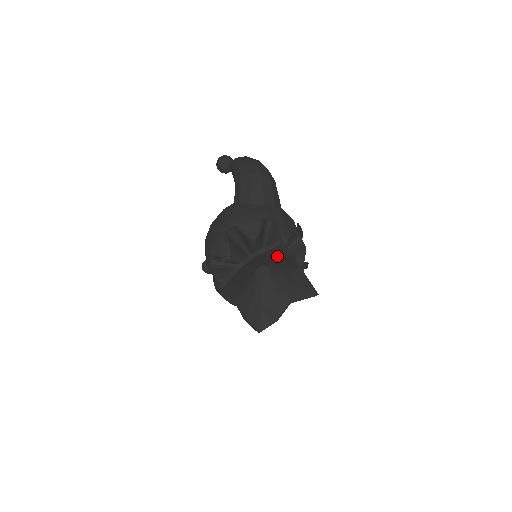
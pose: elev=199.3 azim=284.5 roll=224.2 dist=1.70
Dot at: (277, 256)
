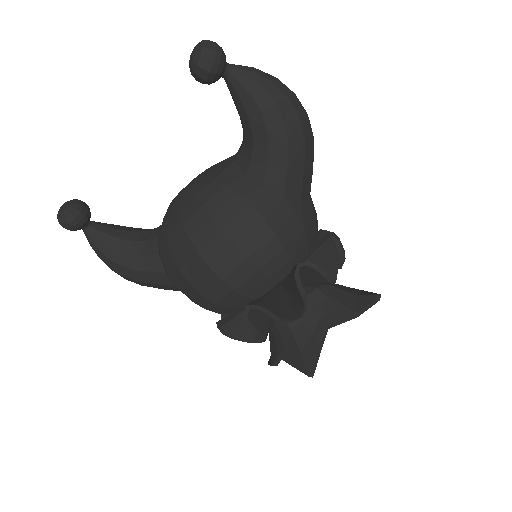
Dot at: occluded
